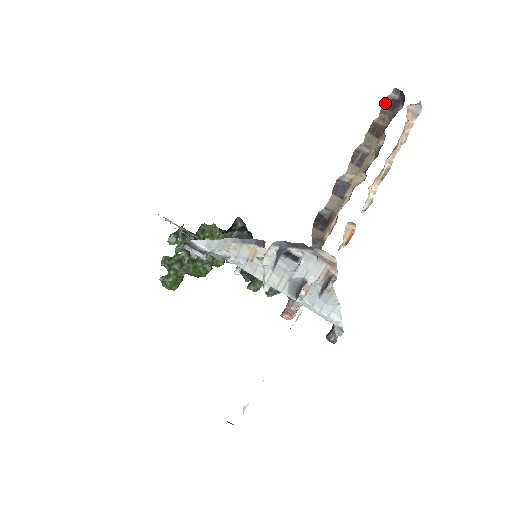
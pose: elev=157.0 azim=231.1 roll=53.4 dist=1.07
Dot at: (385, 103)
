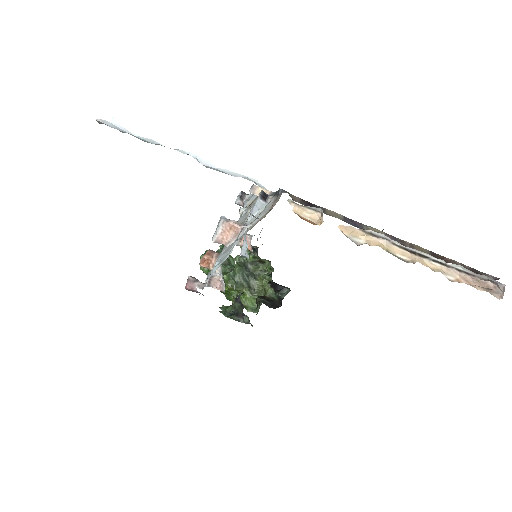
Dot at: (475, 270)
